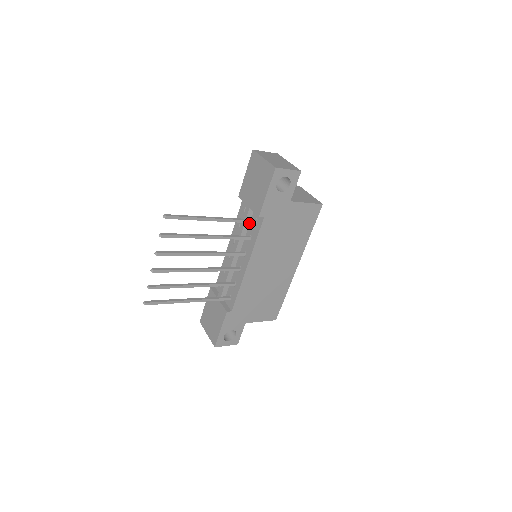
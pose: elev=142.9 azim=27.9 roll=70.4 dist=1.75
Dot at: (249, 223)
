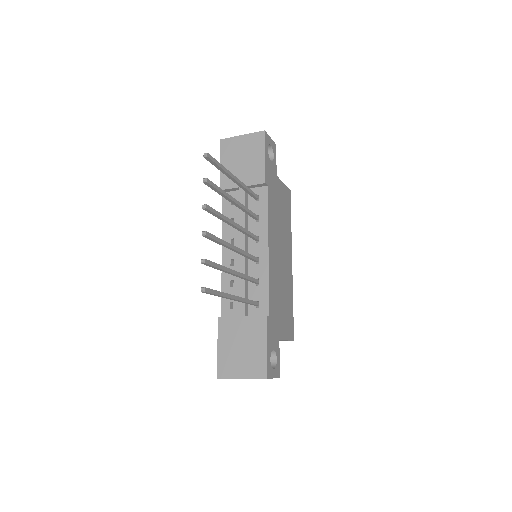
Dot at: (247, 207)
